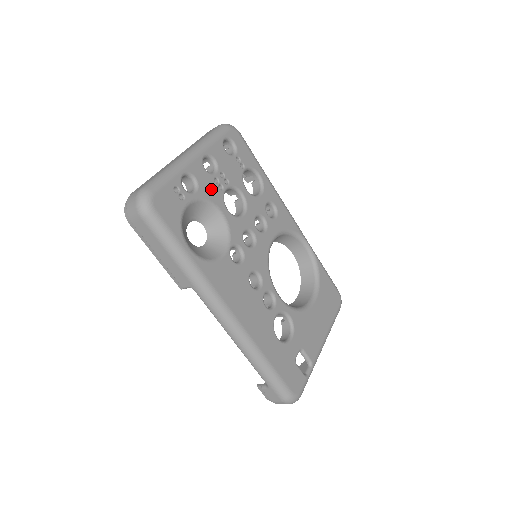
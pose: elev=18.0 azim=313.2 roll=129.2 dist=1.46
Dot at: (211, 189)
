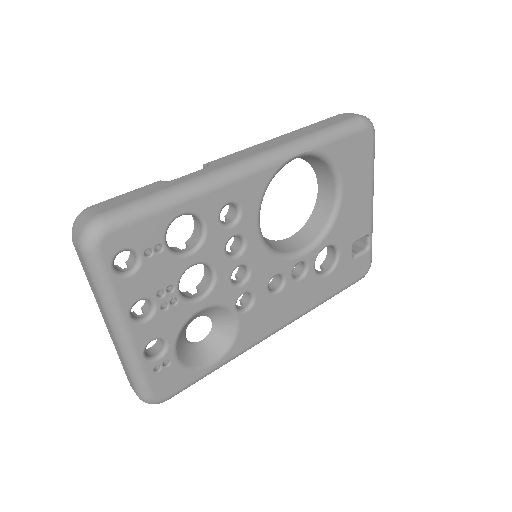
Dot at: (171, 319)
